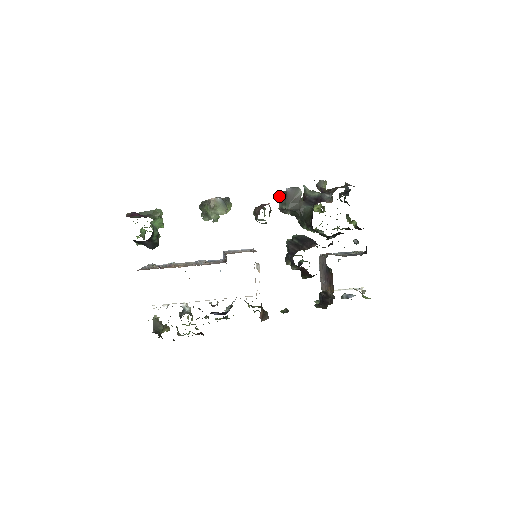
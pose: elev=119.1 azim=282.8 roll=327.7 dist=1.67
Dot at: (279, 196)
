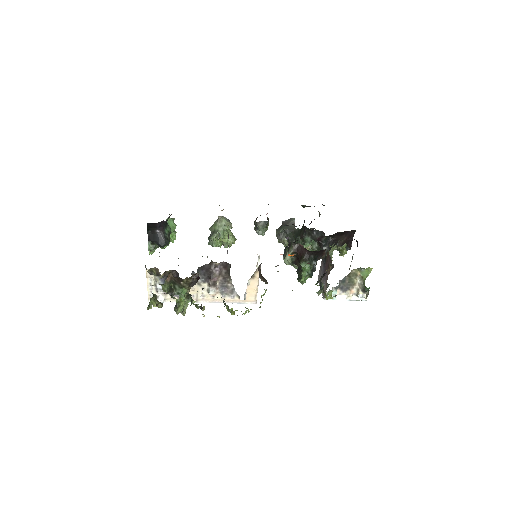
Dot at: (276, 229)
